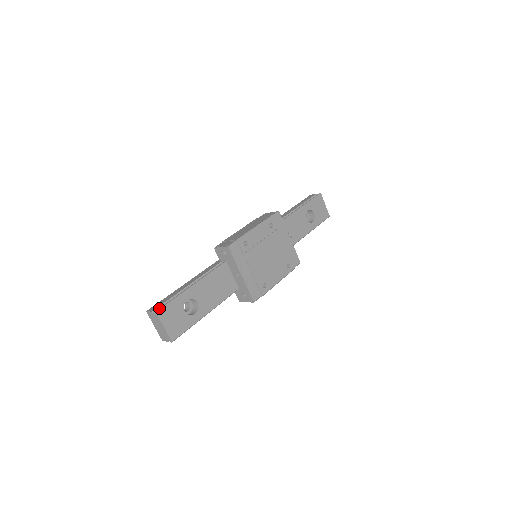
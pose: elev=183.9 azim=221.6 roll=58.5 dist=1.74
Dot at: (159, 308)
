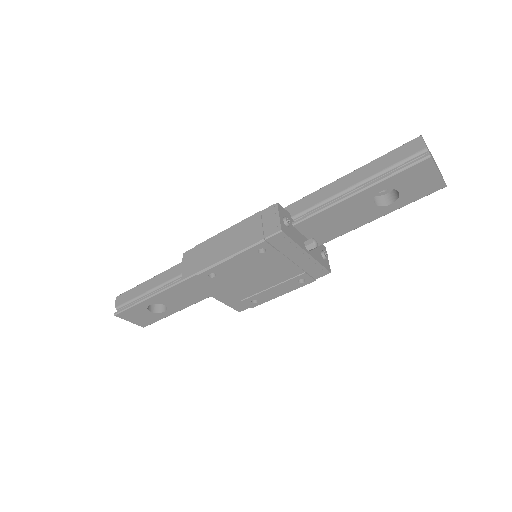
Dot at: (118, 311)
